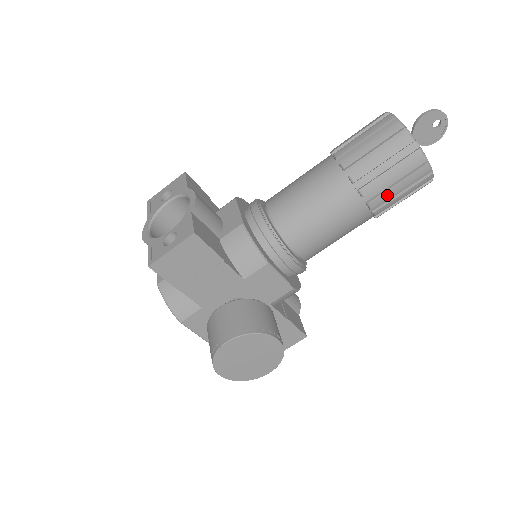
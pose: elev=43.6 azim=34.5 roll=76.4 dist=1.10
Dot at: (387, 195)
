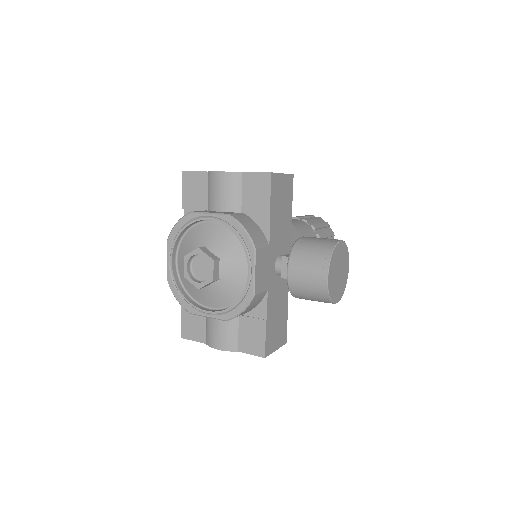
Dot at: occluded
